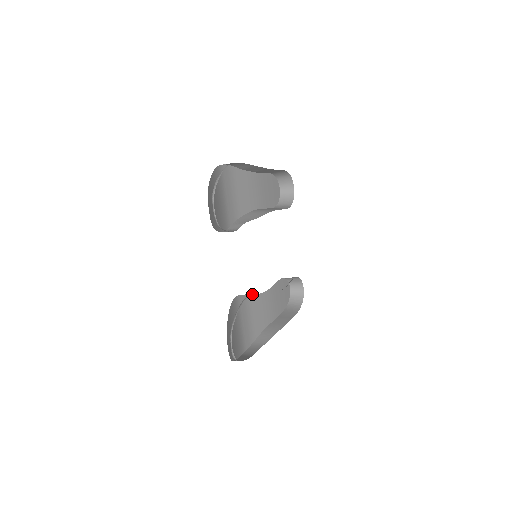
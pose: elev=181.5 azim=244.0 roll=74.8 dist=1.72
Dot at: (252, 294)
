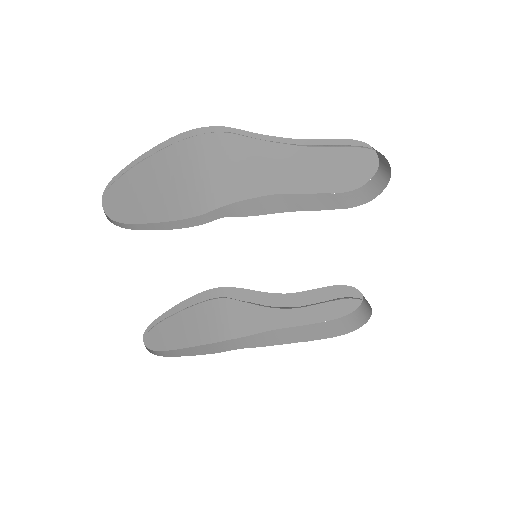
Dot at: occluded
